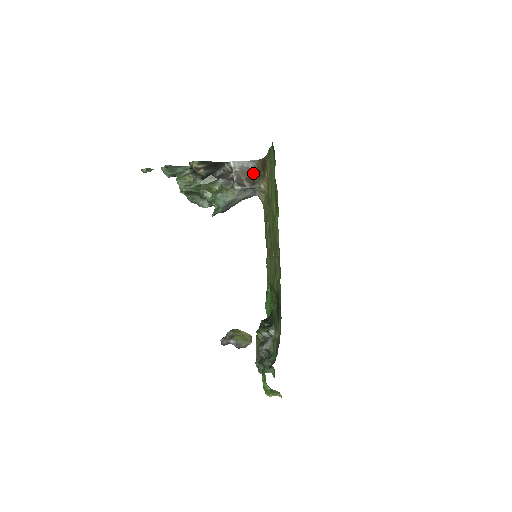
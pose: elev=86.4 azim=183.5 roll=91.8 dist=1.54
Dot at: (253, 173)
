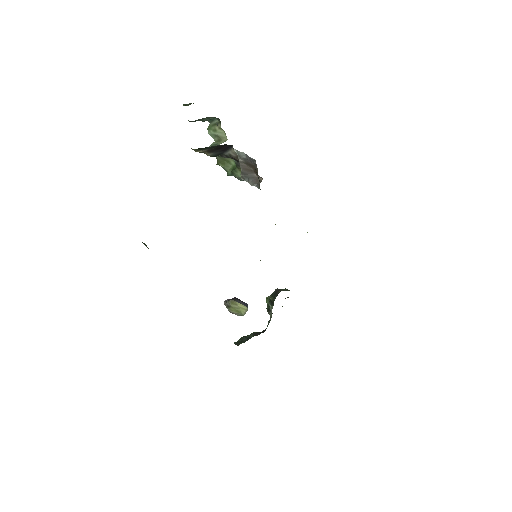
Dot at: (256, 172)
